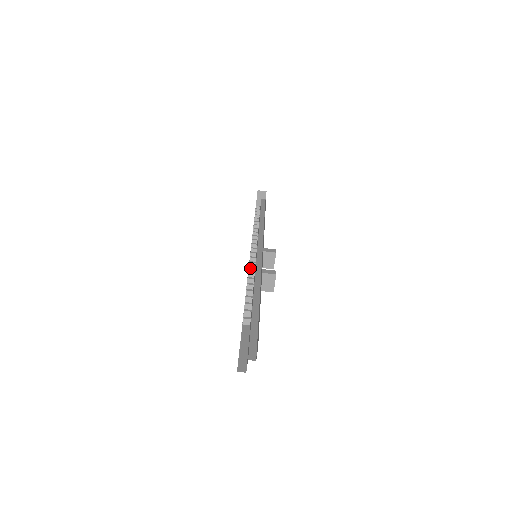
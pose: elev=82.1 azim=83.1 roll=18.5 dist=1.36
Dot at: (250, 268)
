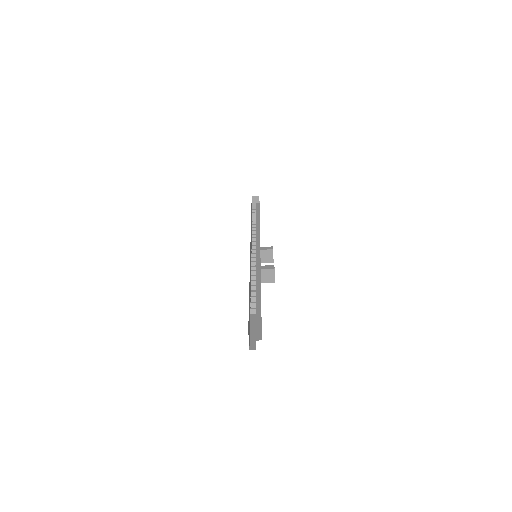
Dot at: (252, 267)
